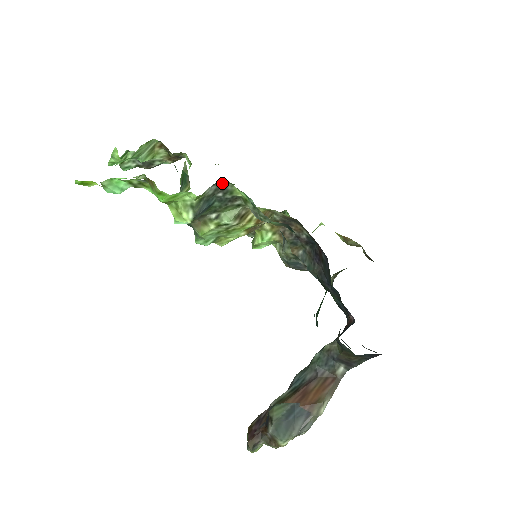
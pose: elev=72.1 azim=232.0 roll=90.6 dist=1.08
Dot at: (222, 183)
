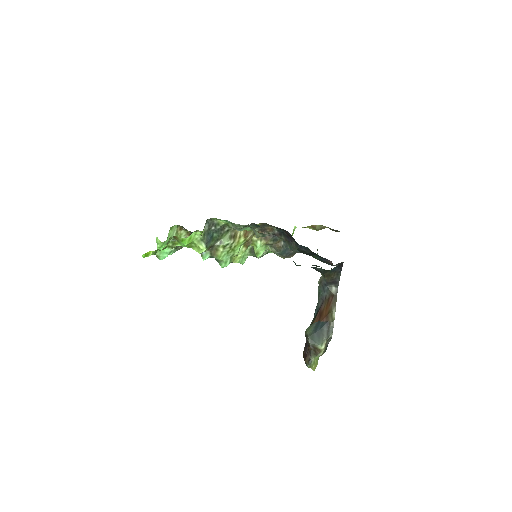
Dot at: (210, 221)
